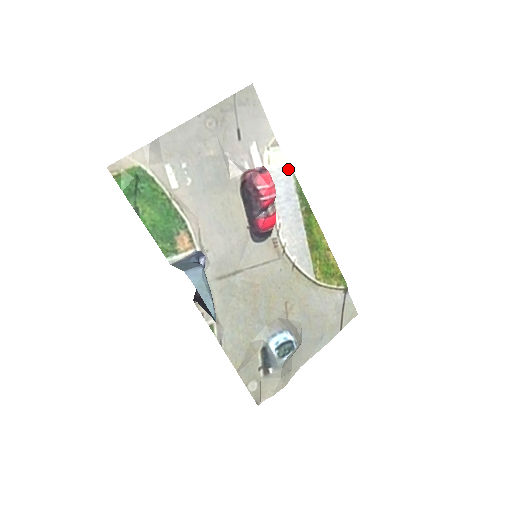
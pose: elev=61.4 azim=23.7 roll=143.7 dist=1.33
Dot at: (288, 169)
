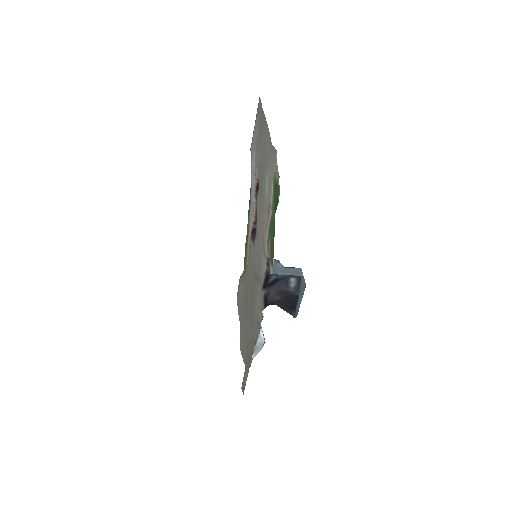
Dot at: (251, 175)
